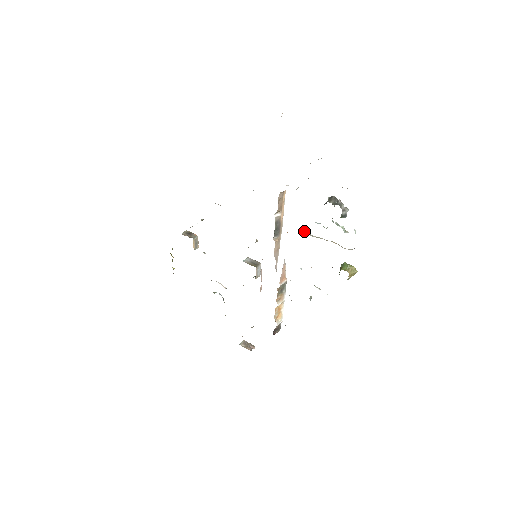
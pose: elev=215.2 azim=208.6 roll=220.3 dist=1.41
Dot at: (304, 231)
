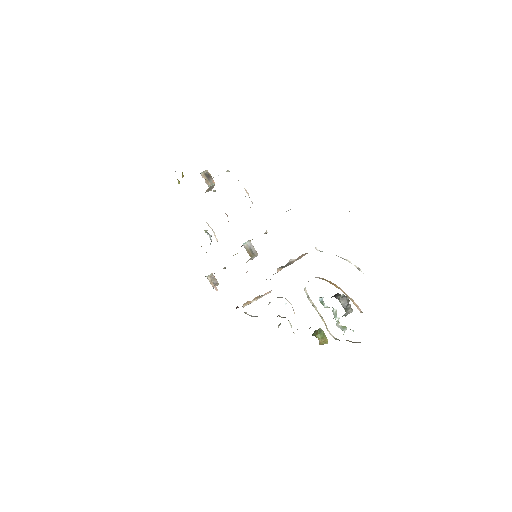
Dot at: (306, 291)
